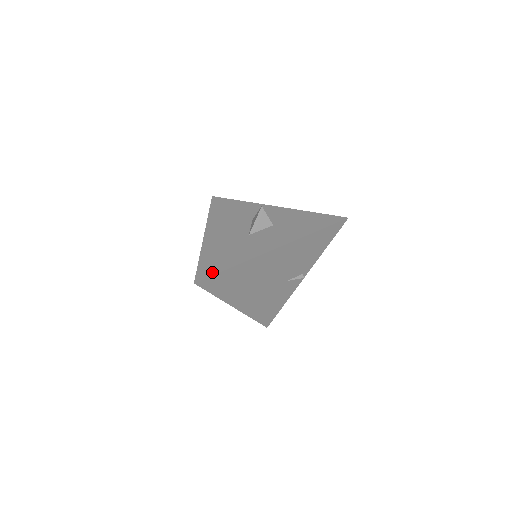
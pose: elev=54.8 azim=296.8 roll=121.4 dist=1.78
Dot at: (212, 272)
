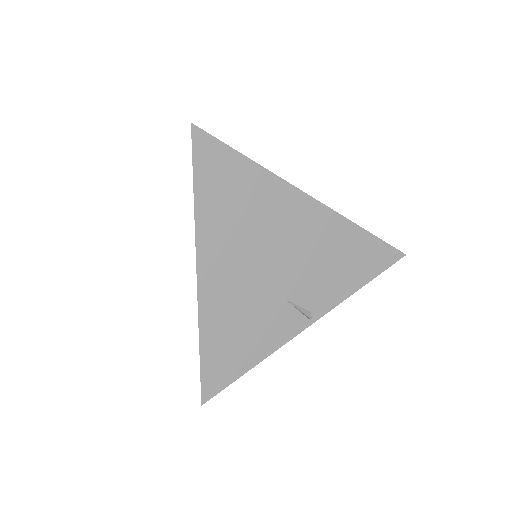
Dot at: (219, 143)
